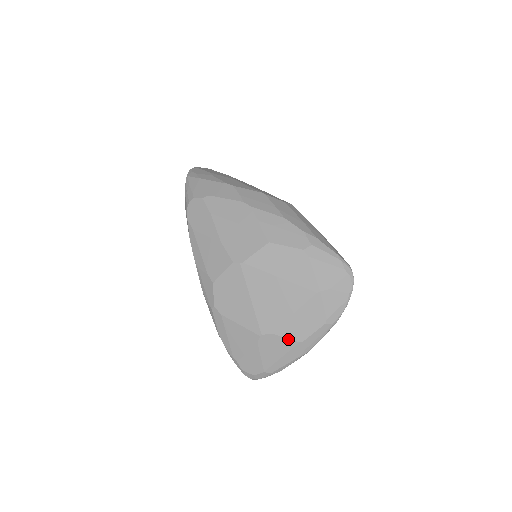
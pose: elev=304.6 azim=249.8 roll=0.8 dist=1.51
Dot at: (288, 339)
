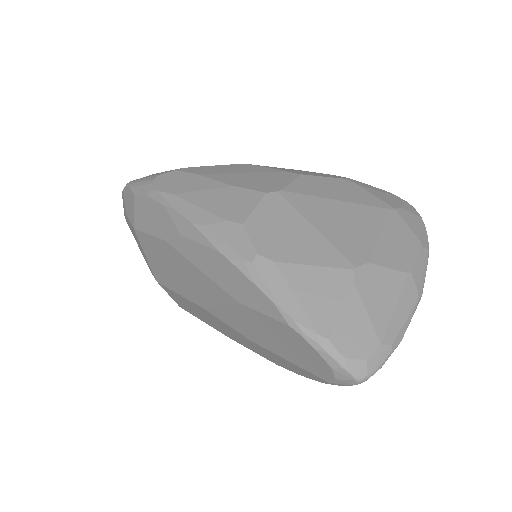
Dot at: (392, 270)
